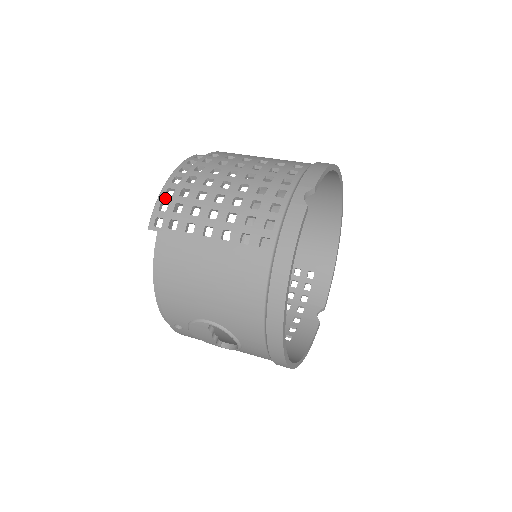
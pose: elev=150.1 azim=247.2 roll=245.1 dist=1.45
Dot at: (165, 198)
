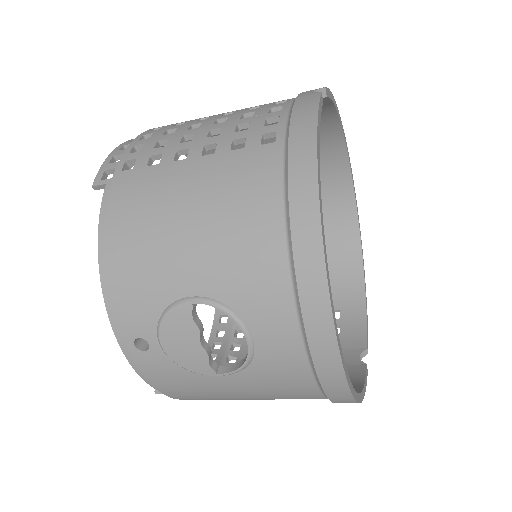
Dot at: (119, 152)
